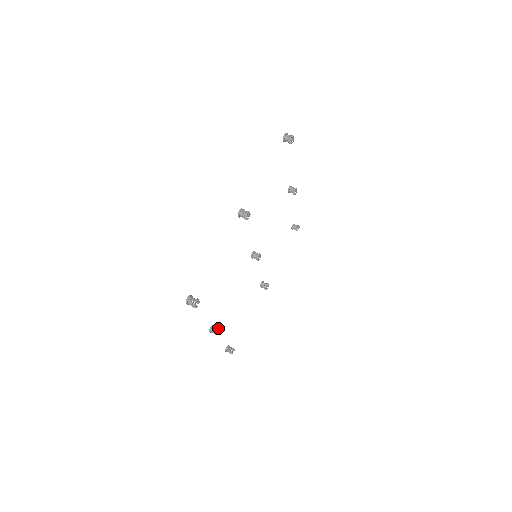
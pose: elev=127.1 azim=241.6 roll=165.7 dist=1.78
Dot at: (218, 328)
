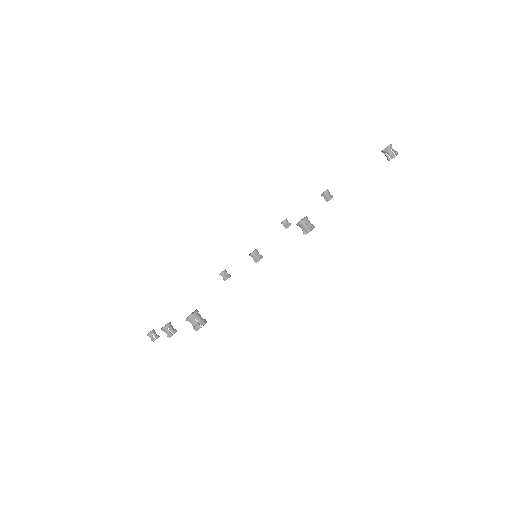
Dot at: (176, 330)
